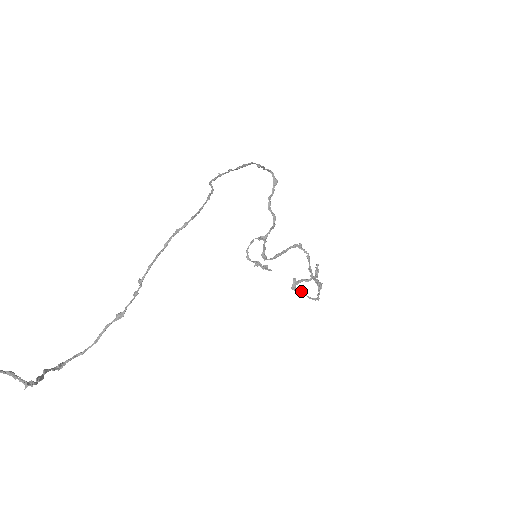
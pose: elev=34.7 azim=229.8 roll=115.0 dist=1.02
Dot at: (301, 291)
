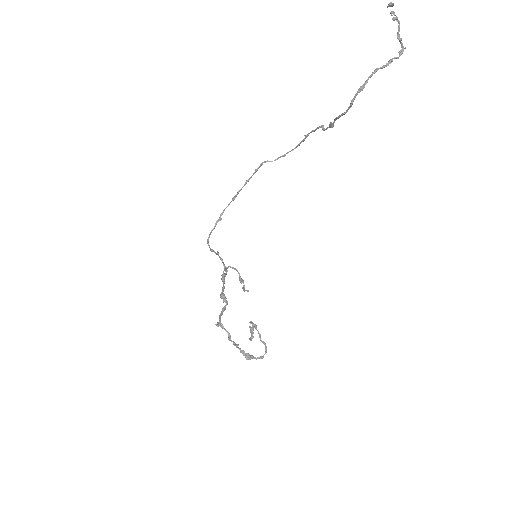
Dot at: (259, 333)
